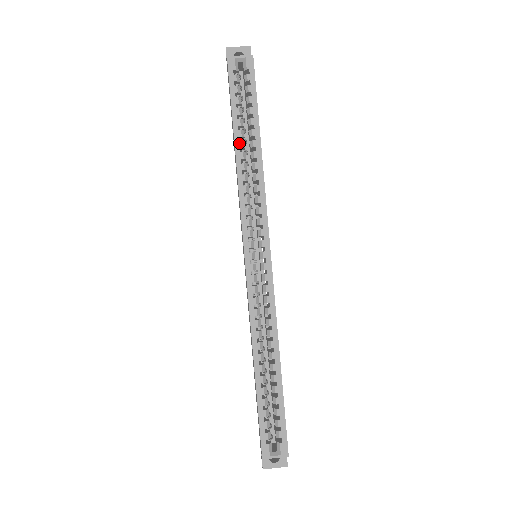
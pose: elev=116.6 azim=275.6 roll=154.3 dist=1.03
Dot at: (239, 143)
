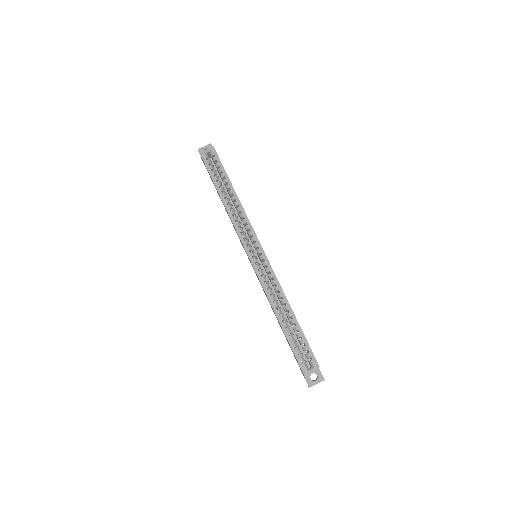
Dot at: (222, 195)
